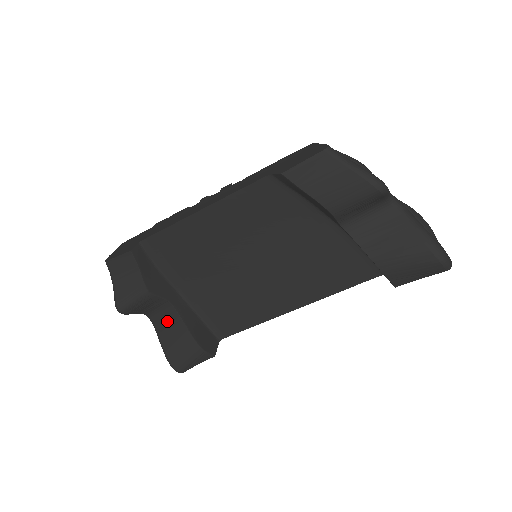
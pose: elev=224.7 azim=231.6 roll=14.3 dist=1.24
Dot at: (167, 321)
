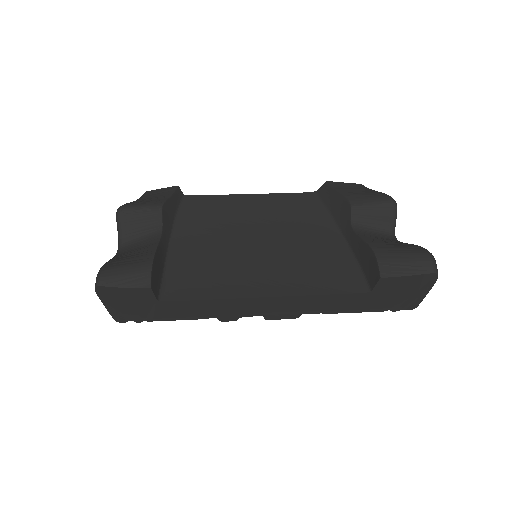
Dot at: (139, 248)
